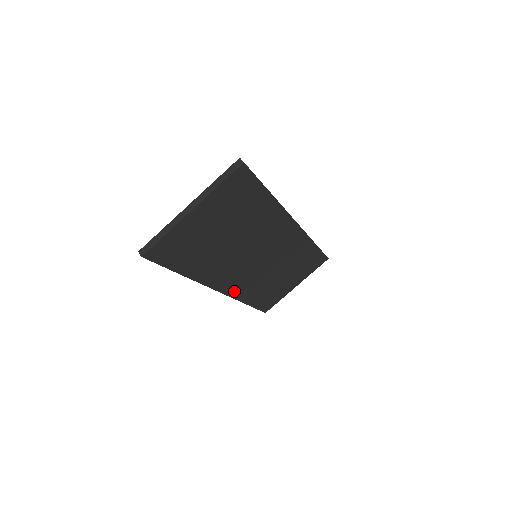
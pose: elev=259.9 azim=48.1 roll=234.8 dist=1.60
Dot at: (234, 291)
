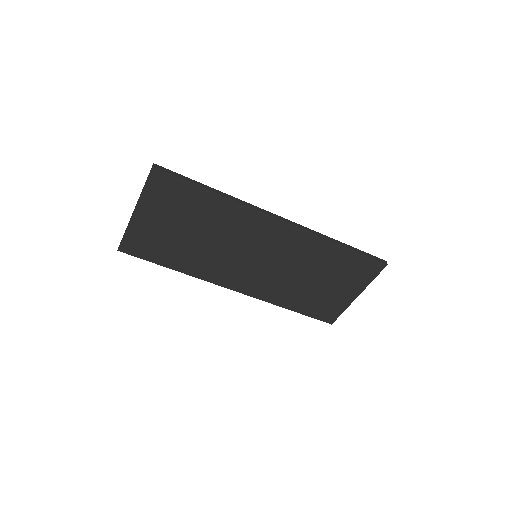
Dot at: (255, 292)
